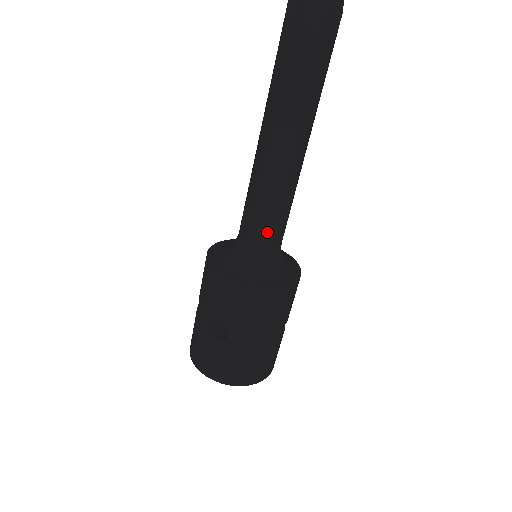
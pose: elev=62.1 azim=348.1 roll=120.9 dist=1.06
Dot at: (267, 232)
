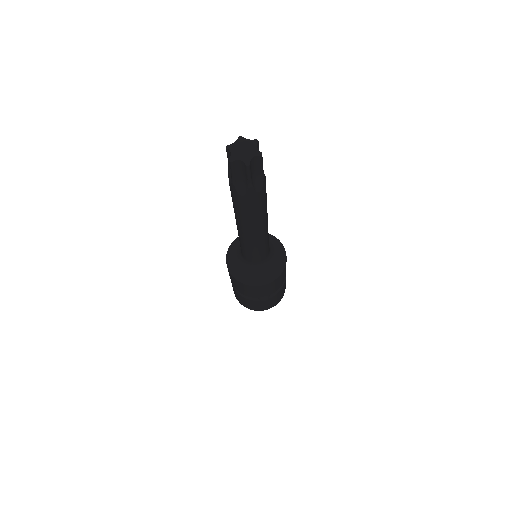
Dot at: (266, 253)
